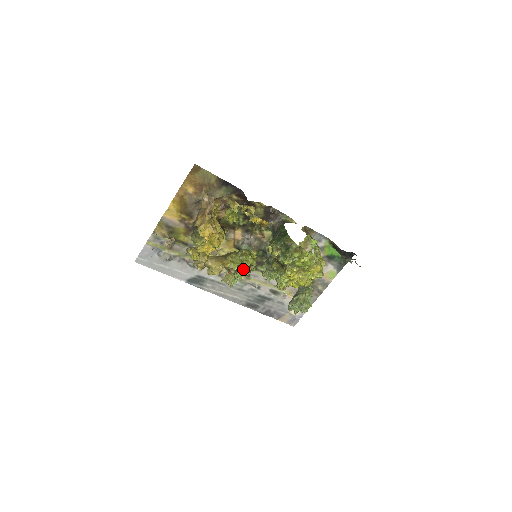
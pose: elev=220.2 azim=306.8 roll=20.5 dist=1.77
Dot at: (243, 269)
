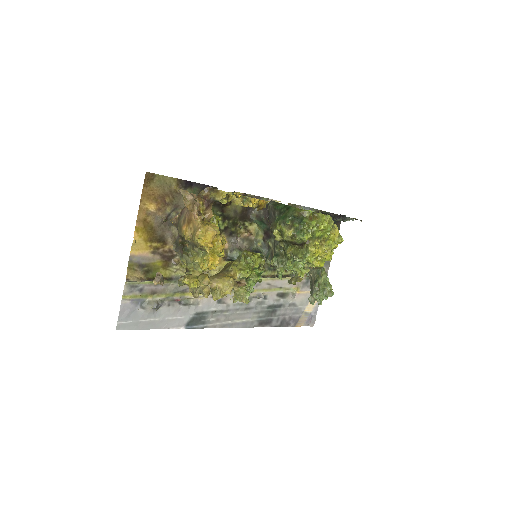
Dot at: (252, 275)
